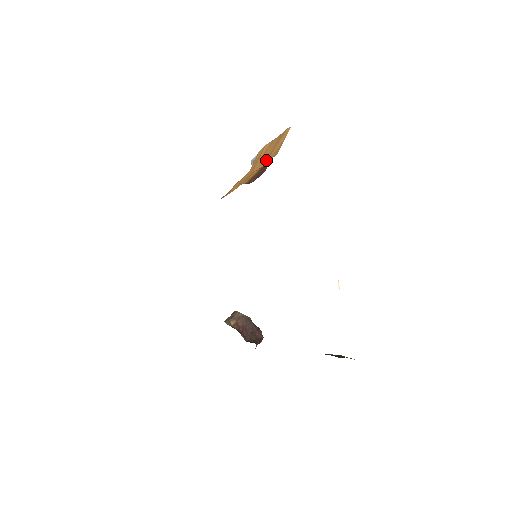
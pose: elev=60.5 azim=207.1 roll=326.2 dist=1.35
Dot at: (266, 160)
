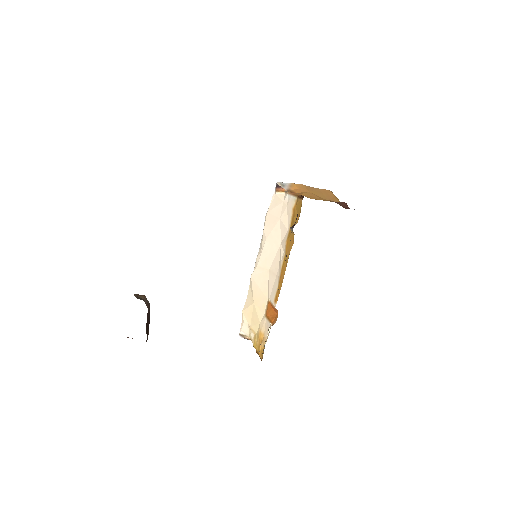
Dot at: (327, 198)
